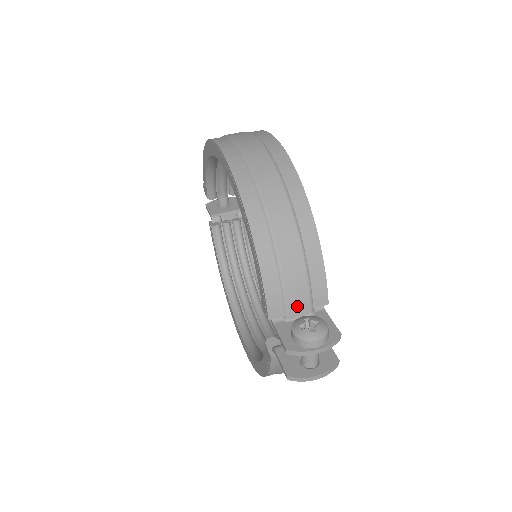
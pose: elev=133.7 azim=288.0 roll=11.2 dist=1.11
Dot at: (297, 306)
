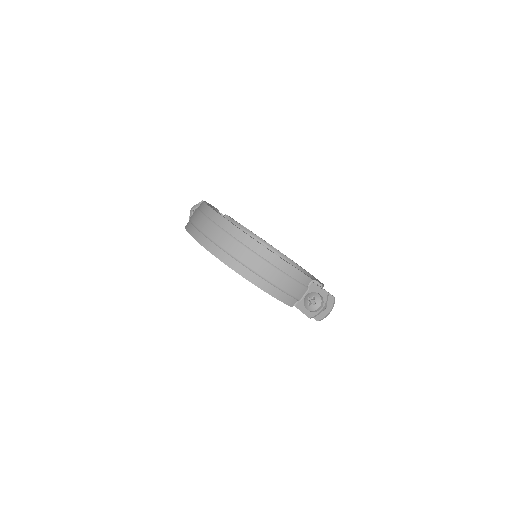
Dot at: (300, 293)
